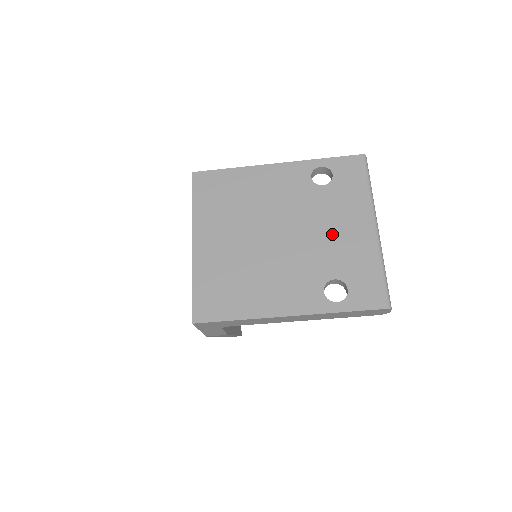
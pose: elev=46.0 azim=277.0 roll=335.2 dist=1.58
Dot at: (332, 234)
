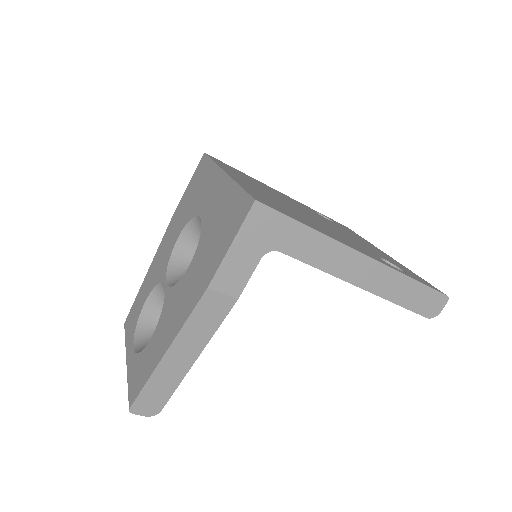
Dot at: (359, 241)
